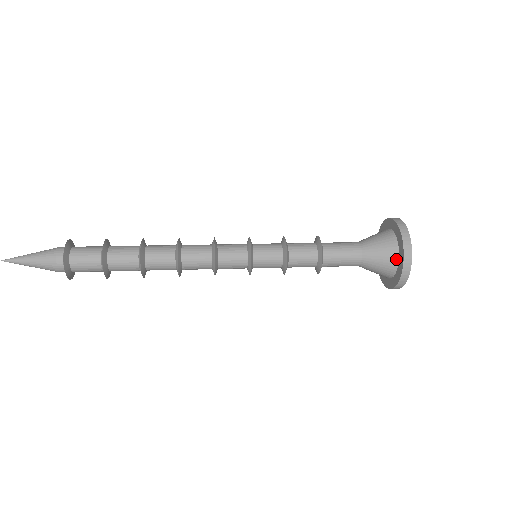
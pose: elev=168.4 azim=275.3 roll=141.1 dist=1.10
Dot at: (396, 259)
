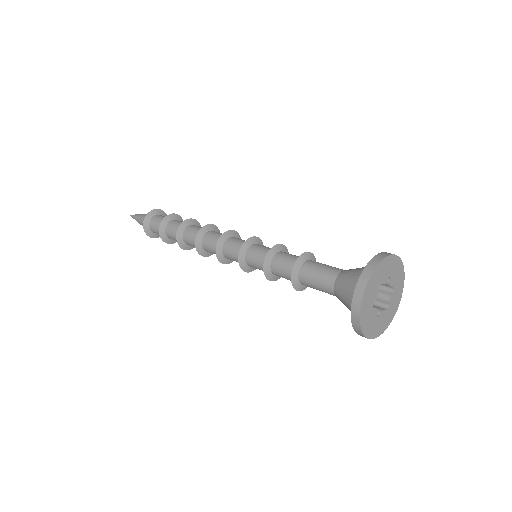
Dot at: occluded
